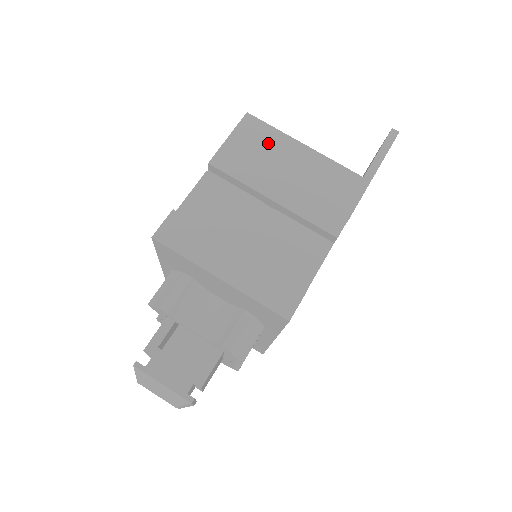
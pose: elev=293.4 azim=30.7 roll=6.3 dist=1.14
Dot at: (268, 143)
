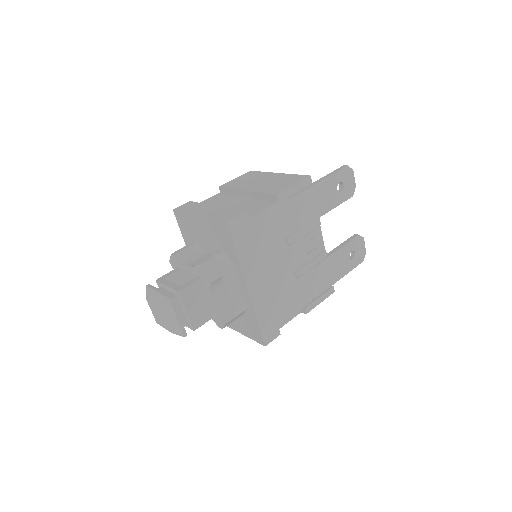
Dot at: (256, 176)
